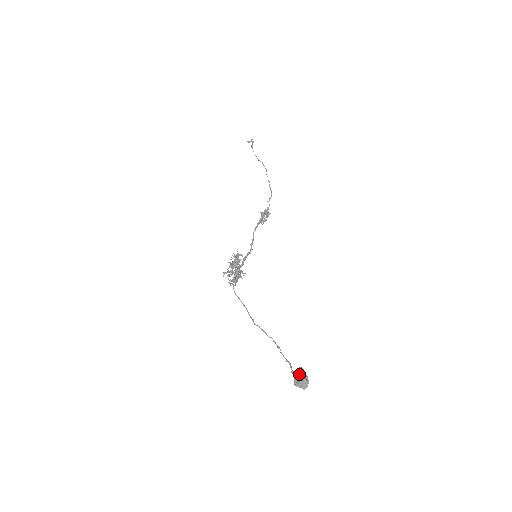
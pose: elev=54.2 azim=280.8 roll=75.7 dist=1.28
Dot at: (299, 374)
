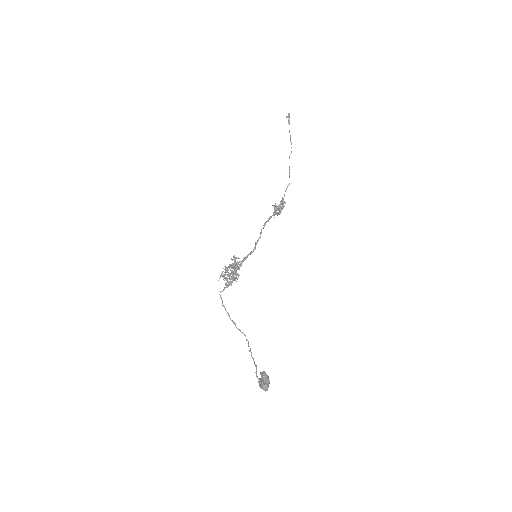
Dot at: (262, 378)
